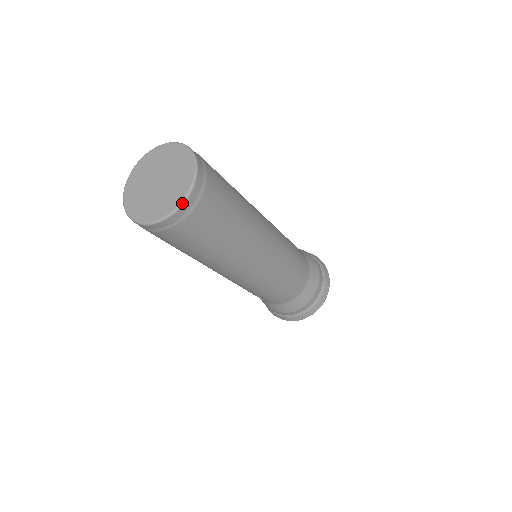
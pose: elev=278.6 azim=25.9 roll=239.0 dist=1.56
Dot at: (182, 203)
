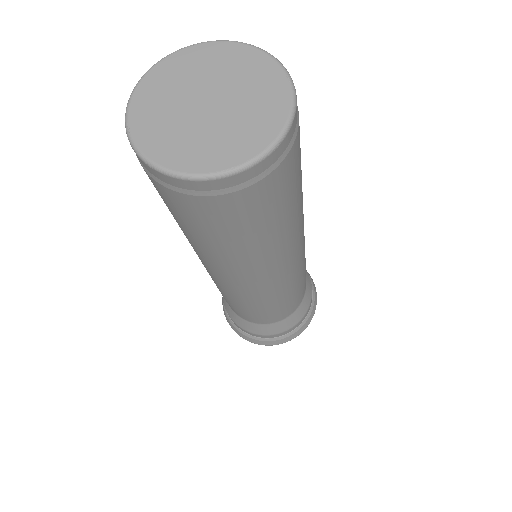
Dot at: (234, 171)
